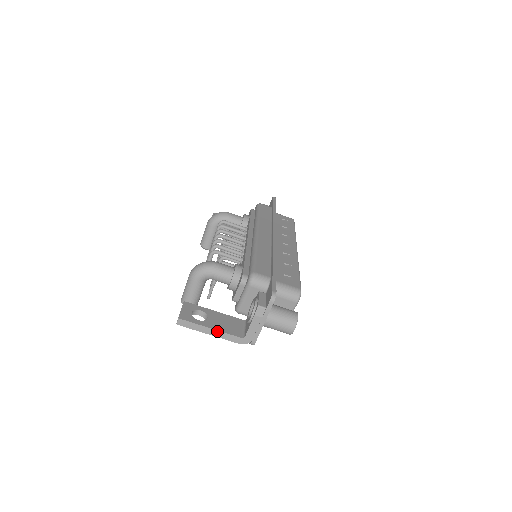
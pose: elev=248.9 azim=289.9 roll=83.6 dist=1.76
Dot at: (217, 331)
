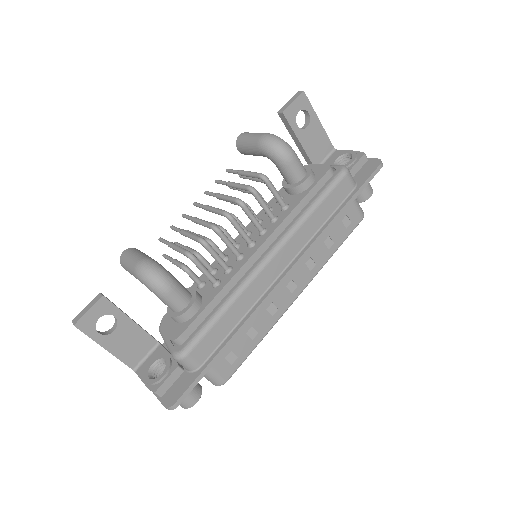
Dot at: (111, 353)
